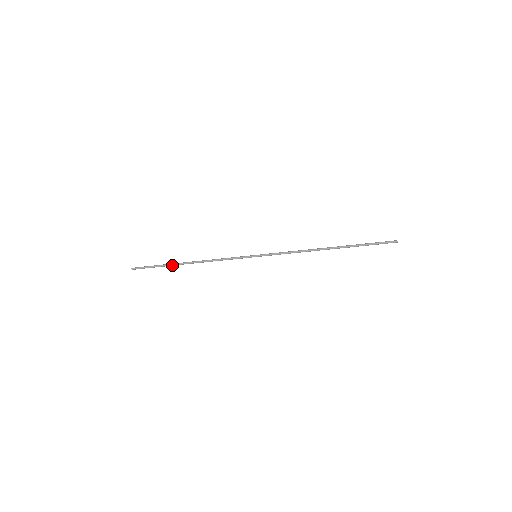
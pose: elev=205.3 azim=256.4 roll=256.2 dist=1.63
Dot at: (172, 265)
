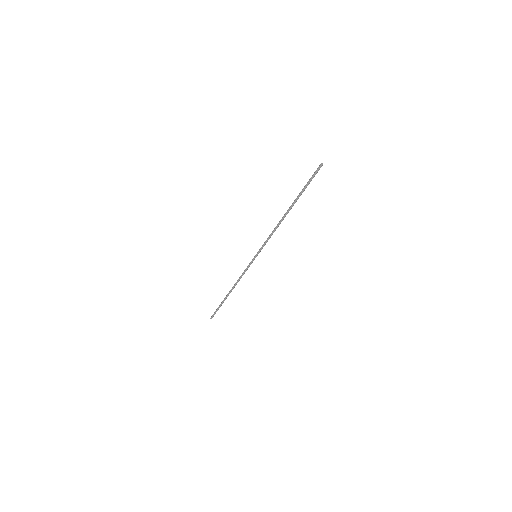
Dot at: occluded
